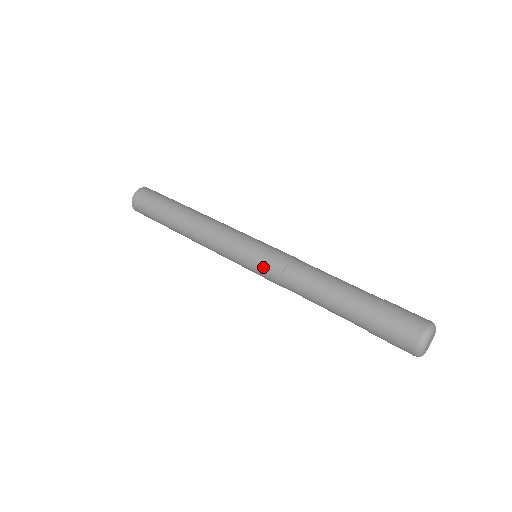
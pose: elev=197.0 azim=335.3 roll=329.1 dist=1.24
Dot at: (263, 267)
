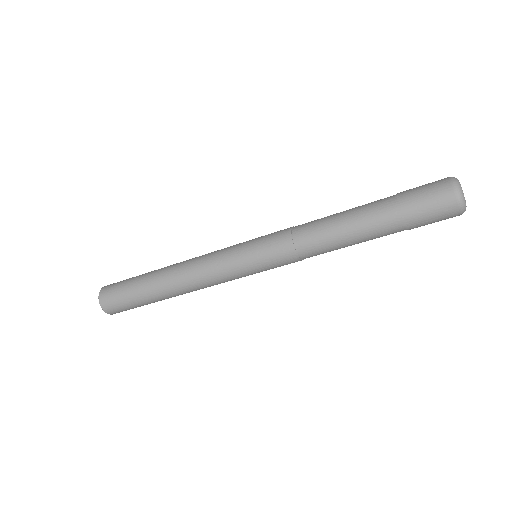
Dot at: (269, 247)
